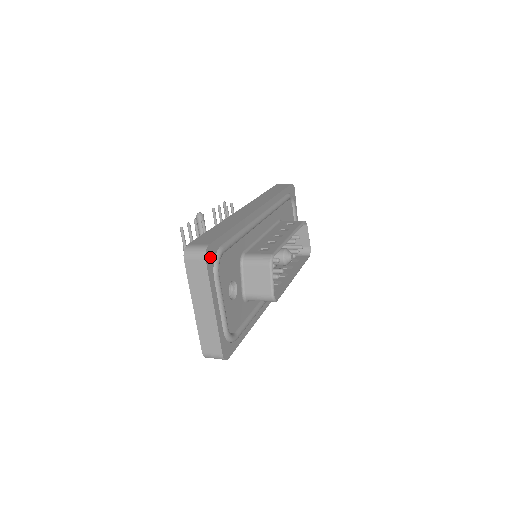
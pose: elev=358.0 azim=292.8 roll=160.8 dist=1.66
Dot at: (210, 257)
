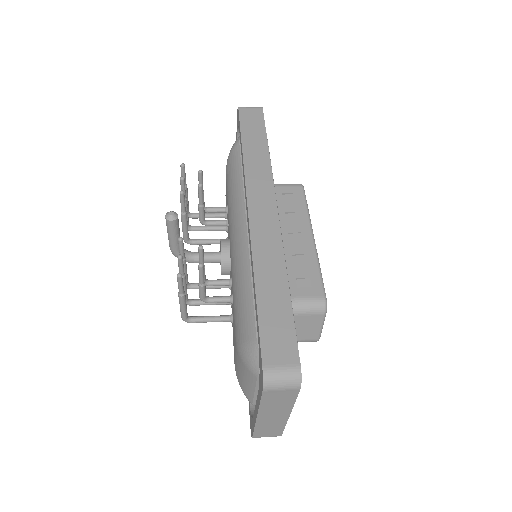
Dot at: occluded
